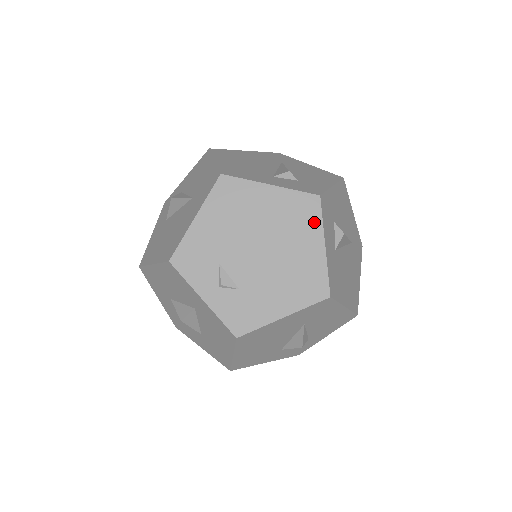
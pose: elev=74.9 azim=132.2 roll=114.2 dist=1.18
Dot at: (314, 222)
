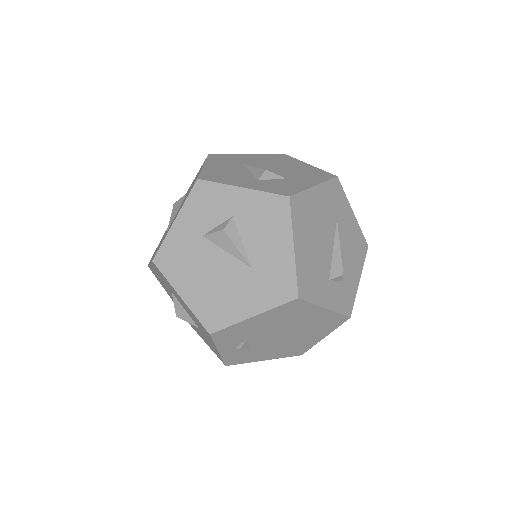
Dot at: (331, 328)
